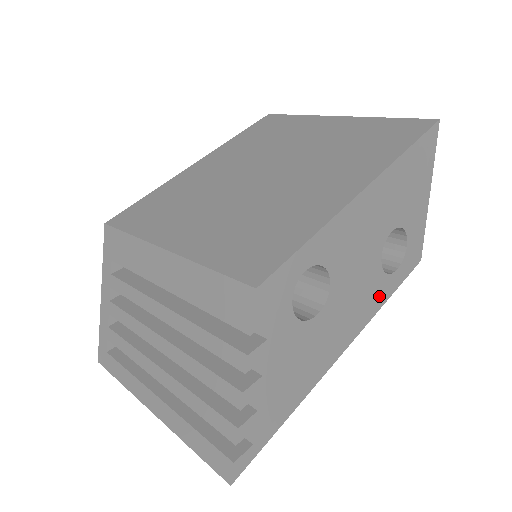
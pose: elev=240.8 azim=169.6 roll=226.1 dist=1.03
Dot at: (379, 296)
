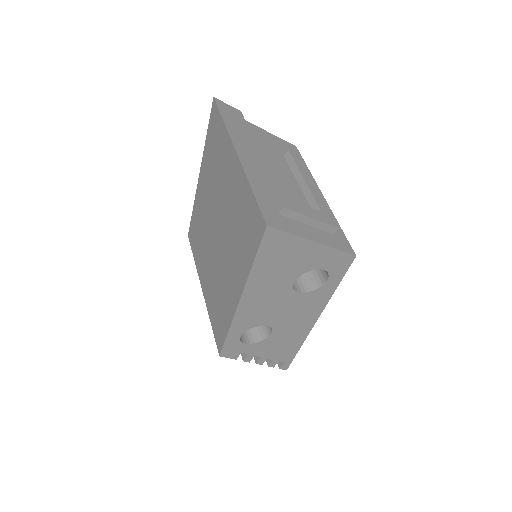
Dot at: (323, 295)
